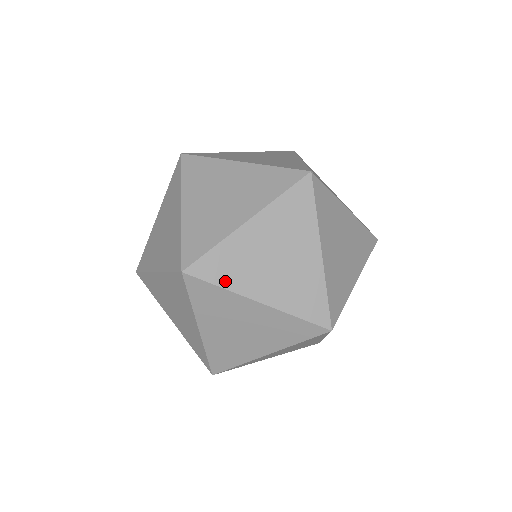
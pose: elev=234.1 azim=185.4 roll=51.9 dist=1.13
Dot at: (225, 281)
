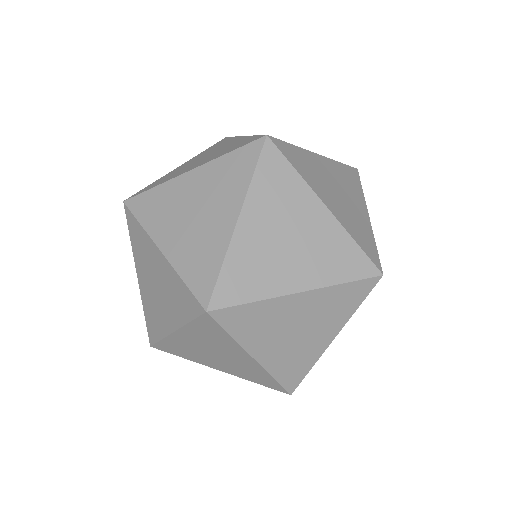
Dot at: occluded
